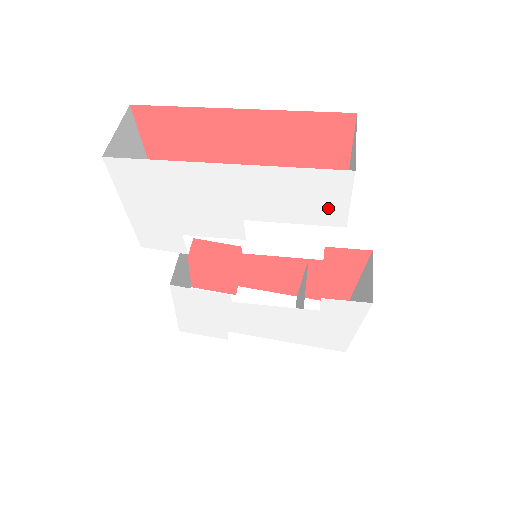
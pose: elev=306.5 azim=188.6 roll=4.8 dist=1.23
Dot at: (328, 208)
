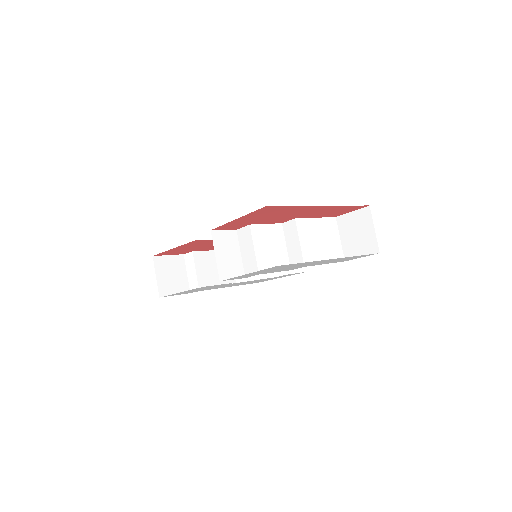
Dot at: (349, 259)
